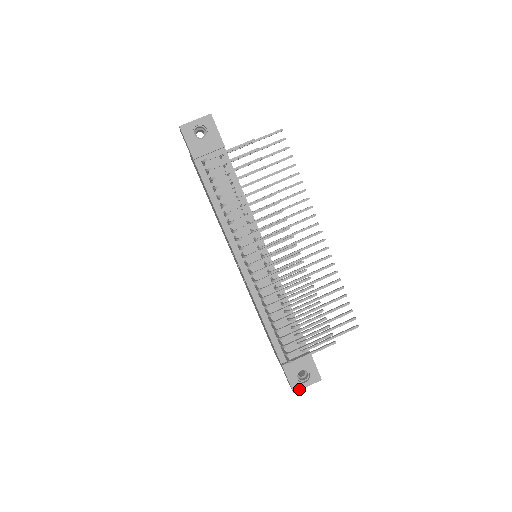
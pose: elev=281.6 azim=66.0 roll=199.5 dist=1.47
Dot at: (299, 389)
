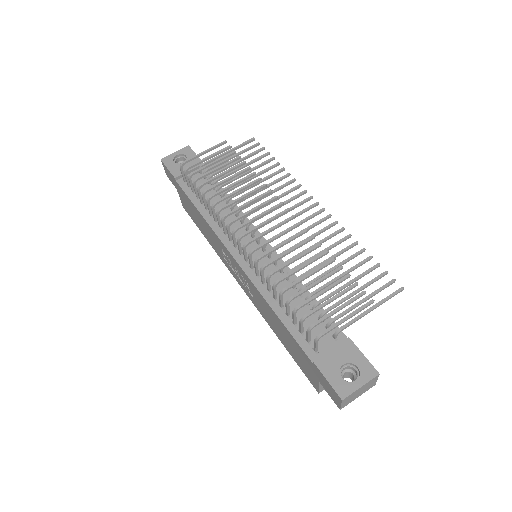
Dot at: (349, 393)
